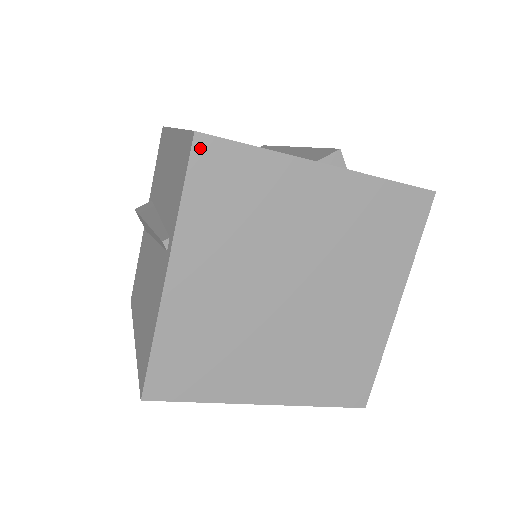
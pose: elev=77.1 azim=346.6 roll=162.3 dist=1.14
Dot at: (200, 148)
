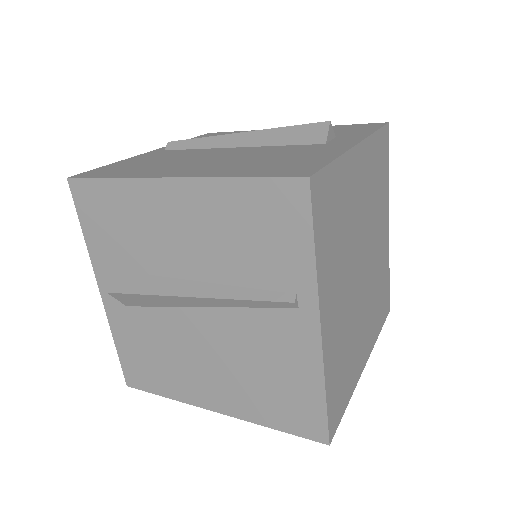
Dot at: (314, 191)
